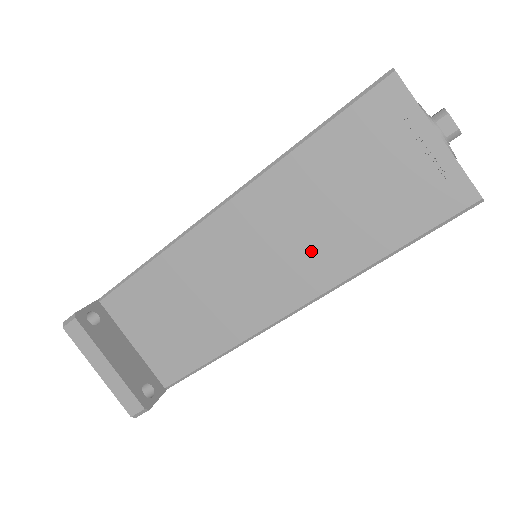
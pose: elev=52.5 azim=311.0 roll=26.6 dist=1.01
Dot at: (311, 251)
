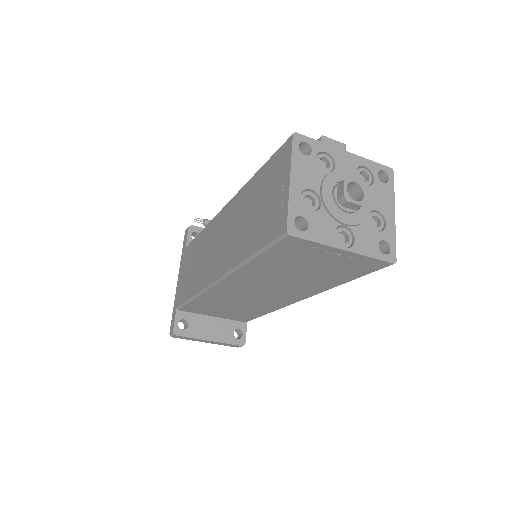
Dot at: (292, 288)
